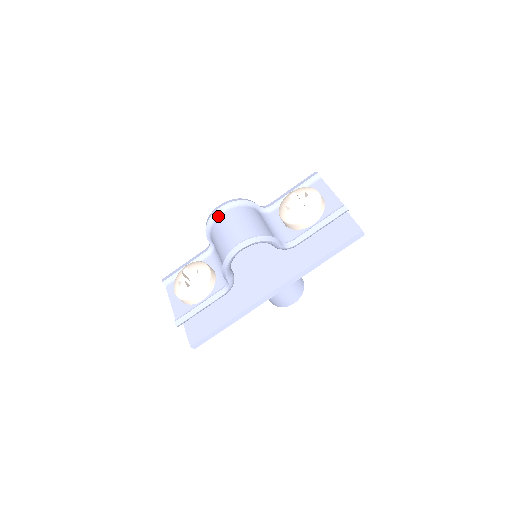
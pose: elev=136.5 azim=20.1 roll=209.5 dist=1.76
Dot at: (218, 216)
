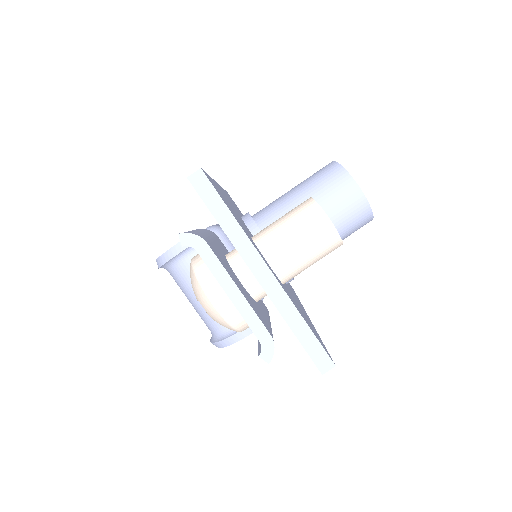
Dot at: occluded
